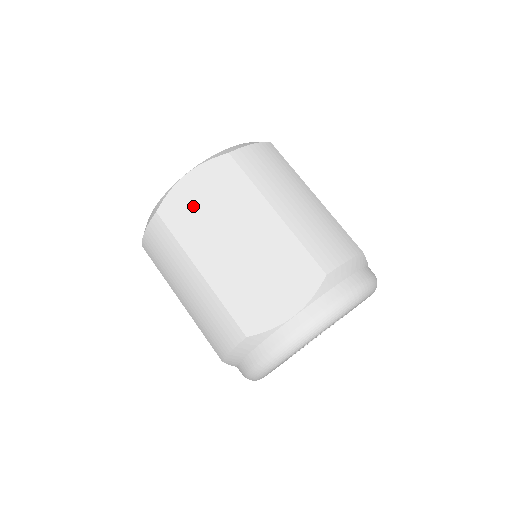
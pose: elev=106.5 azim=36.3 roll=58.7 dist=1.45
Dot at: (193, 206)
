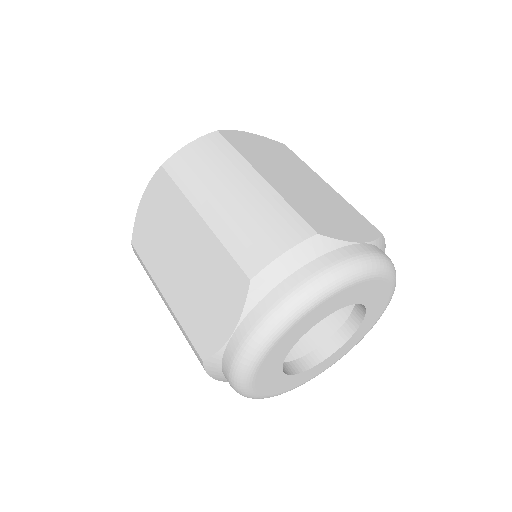
Dot at: (149, 230)
